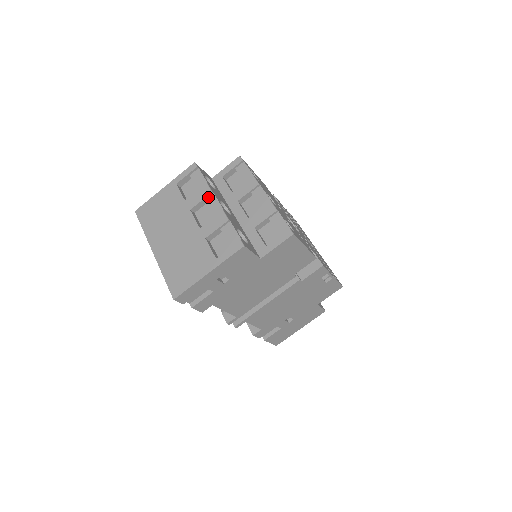
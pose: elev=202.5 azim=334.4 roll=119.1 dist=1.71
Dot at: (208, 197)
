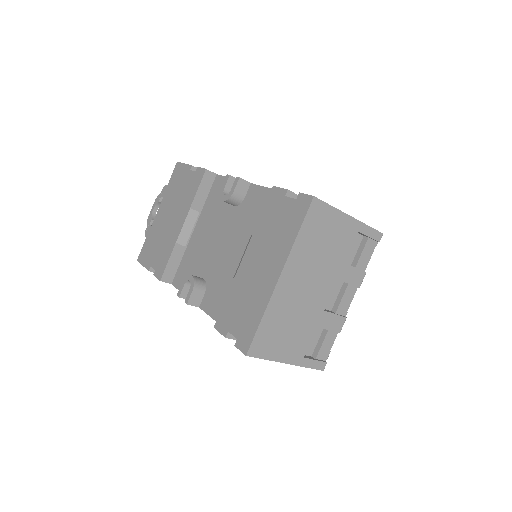
Dot at: (353, 285)
